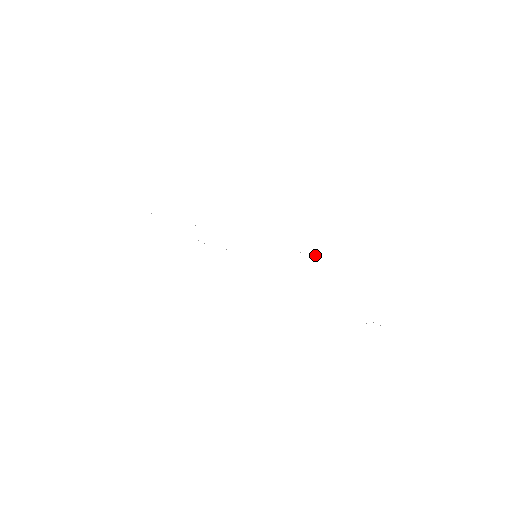
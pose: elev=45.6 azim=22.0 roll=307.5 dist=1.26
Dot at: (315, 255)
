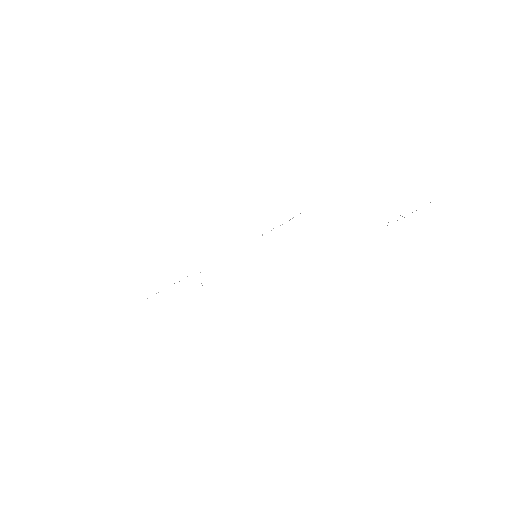
Dot at: (292, 218)
